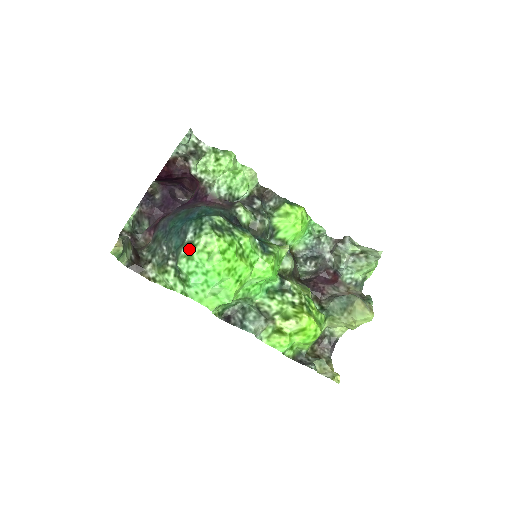
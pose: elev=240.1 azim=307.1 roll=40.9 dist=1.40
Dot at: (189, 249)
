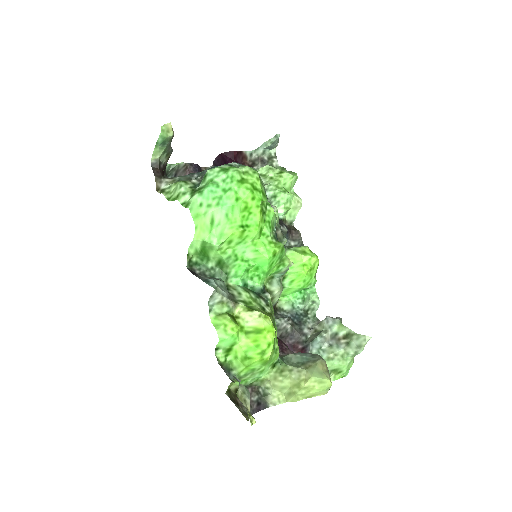
Dot at: (229, 166)
